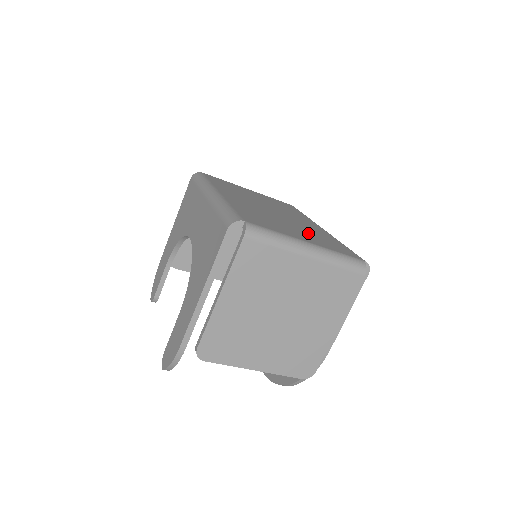
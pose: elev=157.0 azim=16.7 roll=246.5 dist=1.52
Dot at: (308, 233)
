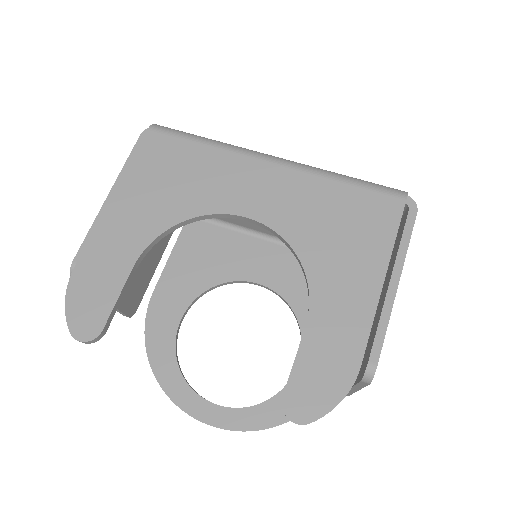
Dot at: occluded
